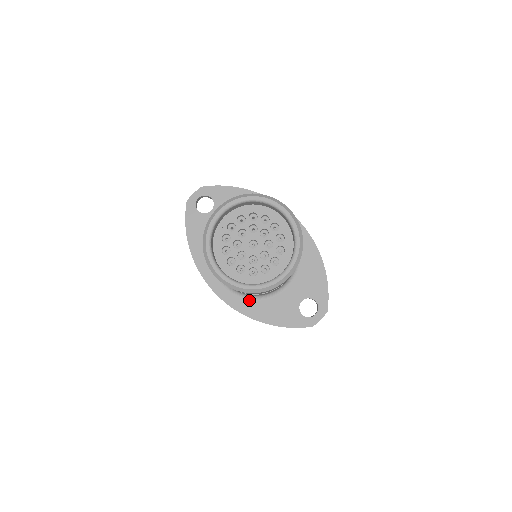
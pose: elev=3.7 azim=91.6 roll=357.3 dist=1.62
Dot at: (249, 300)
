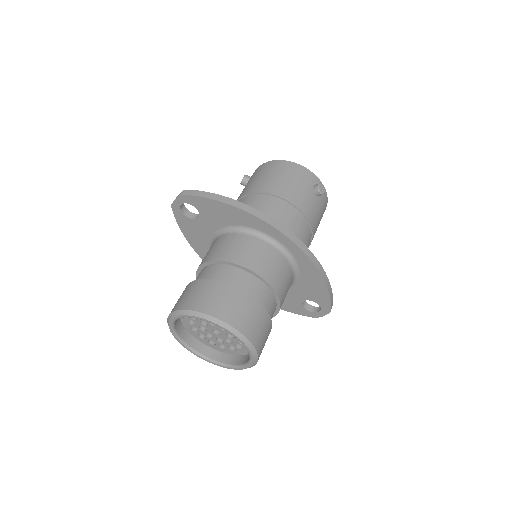
Dot at: occluded
